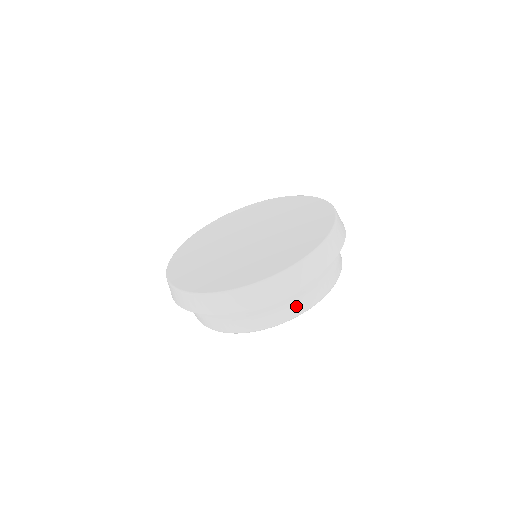
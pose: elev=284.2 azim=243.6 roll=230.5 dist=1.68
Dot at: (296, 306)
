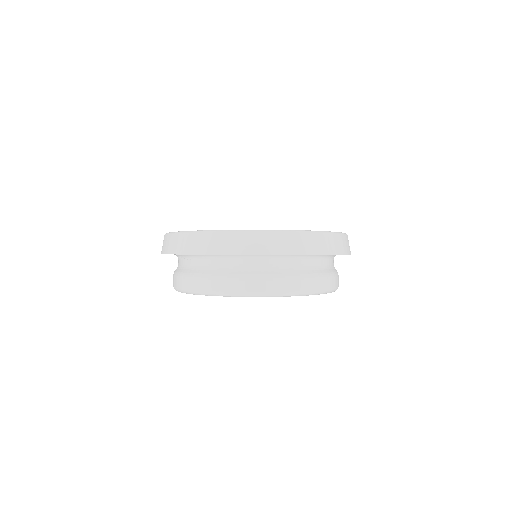
Dot at: (263, 282)
